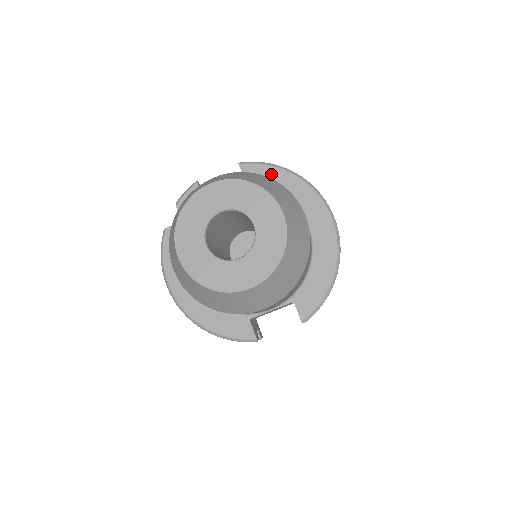
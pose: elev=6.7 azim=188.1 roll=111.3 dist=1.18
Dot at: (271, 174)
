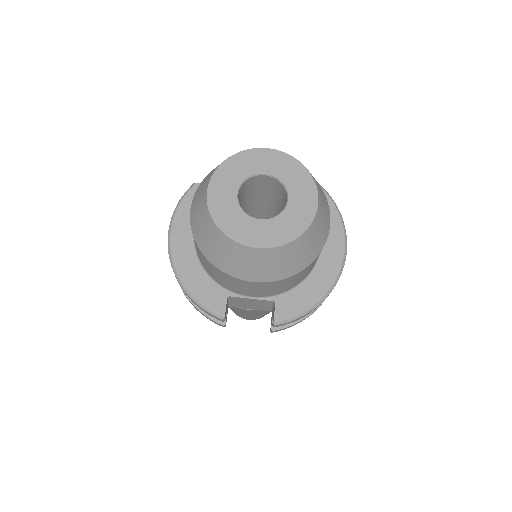
Dot at: occluded
